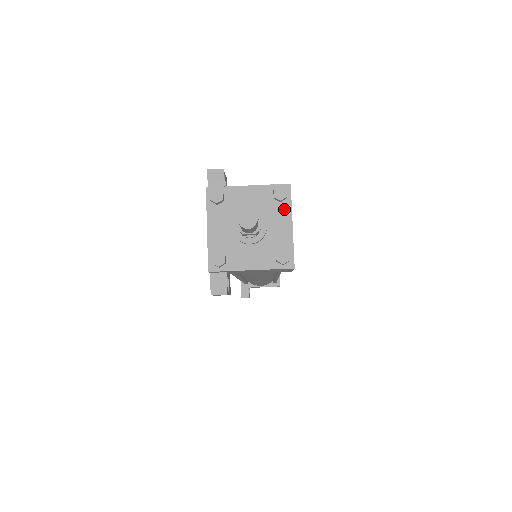
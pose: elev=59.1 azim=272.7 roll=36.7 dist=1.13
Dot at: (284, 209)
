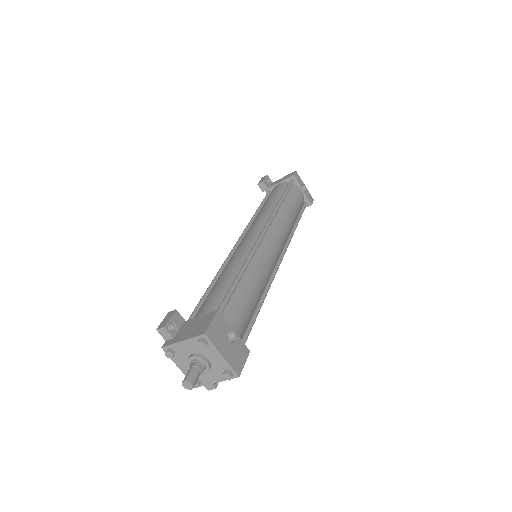
Dot at: (211, 348)
